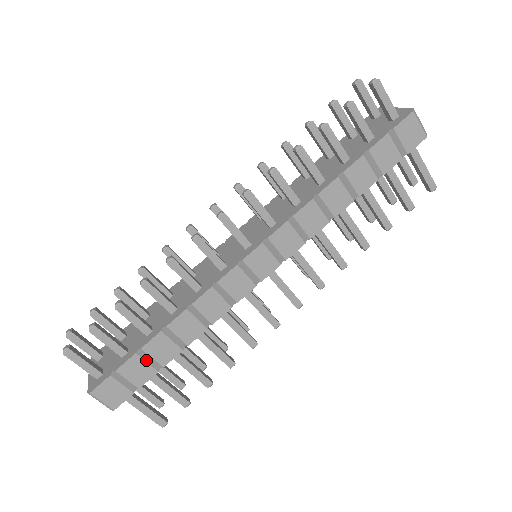
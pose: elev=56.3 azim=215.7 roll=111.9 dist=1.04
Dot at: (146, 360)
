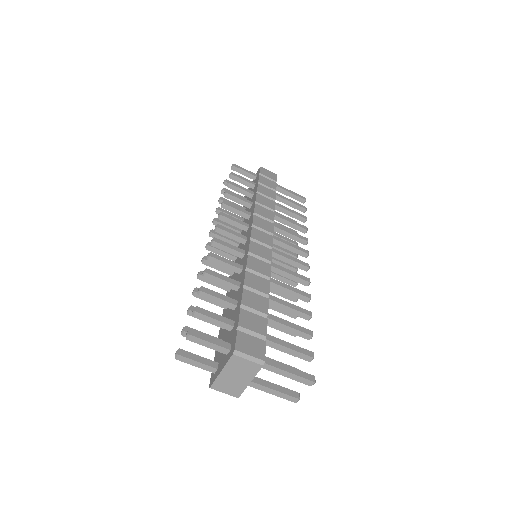
Dot at: (252, 313)
